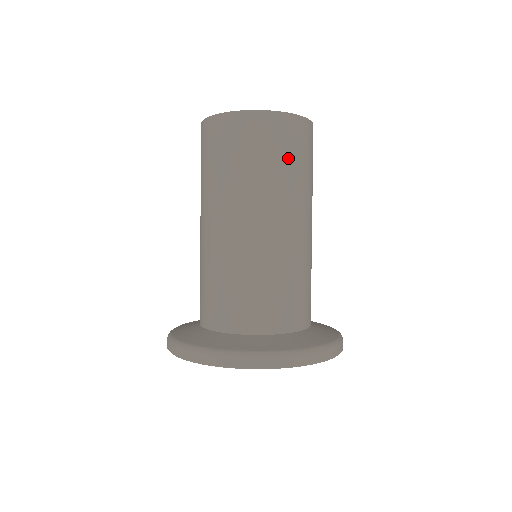
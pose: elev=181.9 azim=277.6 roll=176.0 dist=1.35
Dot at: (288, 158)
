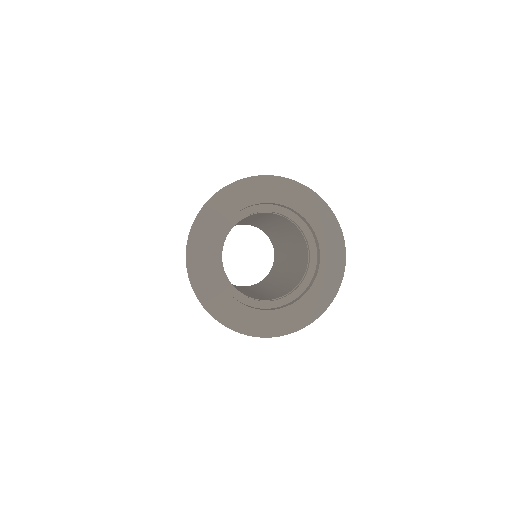
Dot at: occluded
